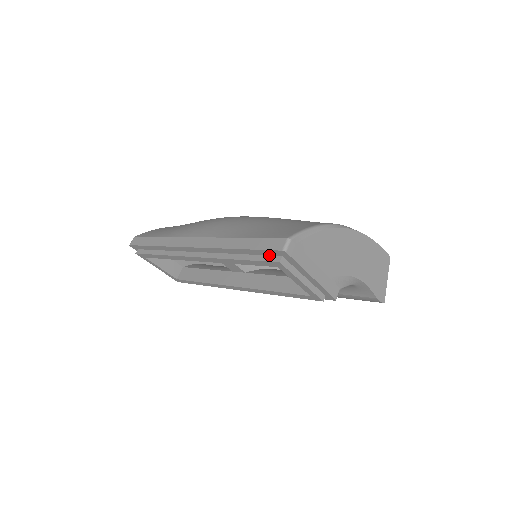
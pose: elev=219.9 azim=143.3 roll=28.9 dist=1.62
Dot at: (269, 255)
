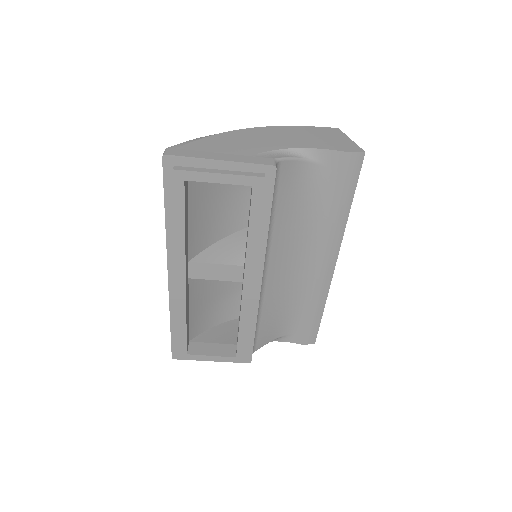
Dot at: occluded
